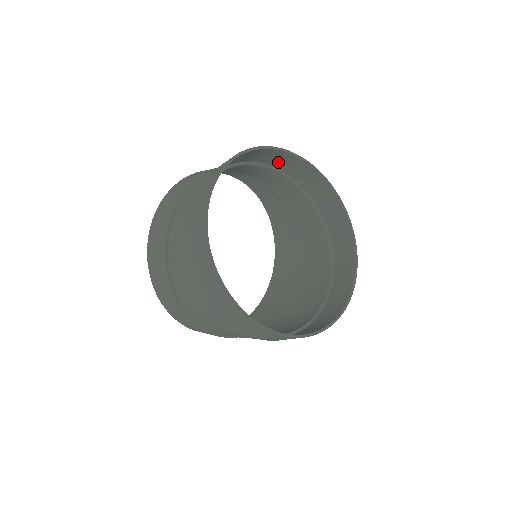
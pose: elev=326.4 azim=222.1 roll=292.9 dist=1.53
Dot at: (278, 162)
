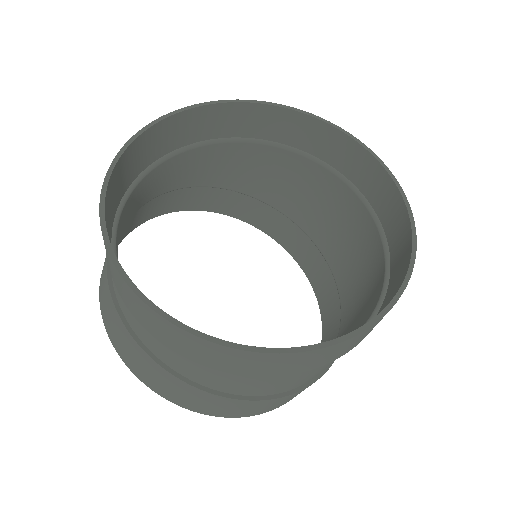
Dot at: (128, 175)
